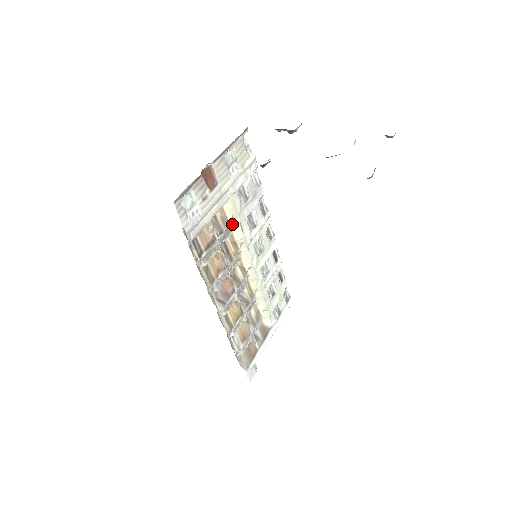
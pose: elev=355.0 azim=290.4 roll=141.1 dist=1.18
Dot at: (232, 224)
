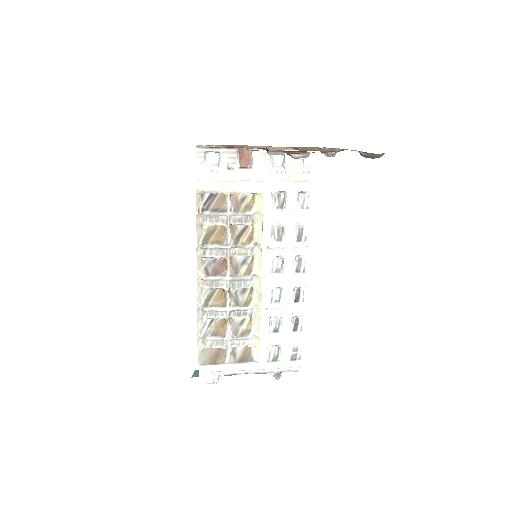
Dot at: (257, 220)
